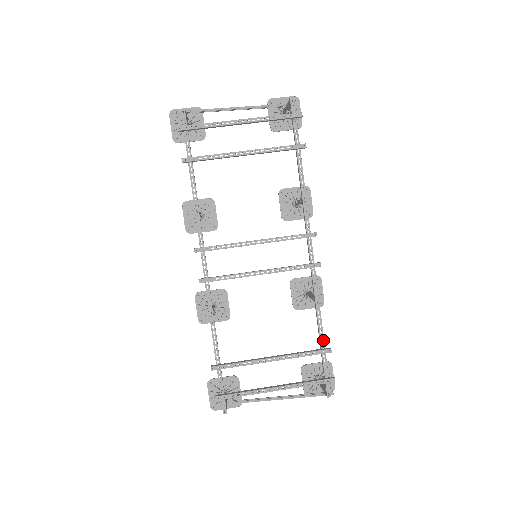
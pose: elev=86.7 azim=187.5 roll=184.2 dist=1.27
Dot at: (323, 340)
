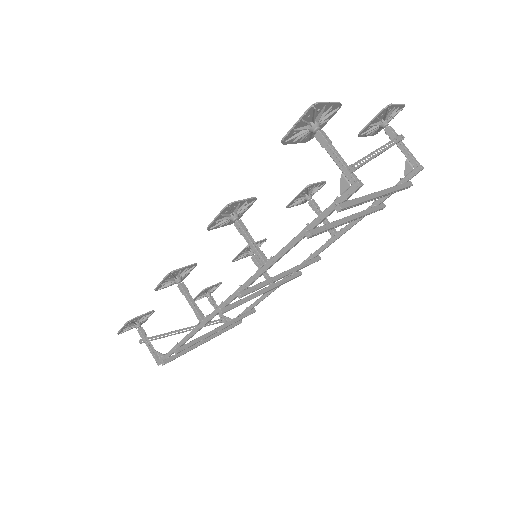
Dot at: occluded
